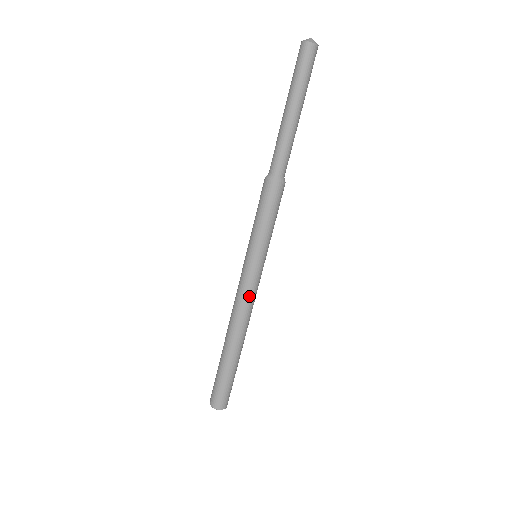
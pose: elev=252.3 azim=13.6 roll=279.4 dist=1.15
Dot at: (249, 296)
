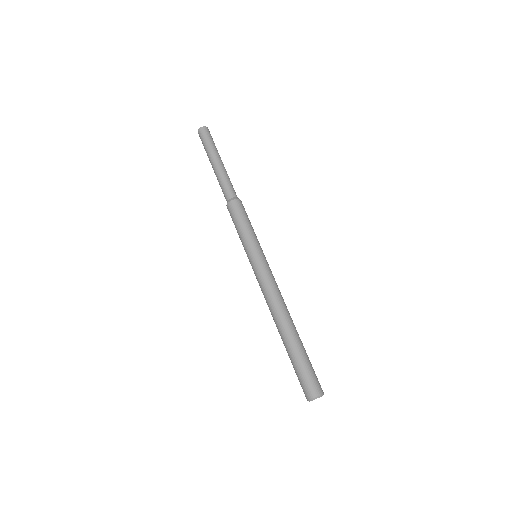
Dot at: (263, 285)
